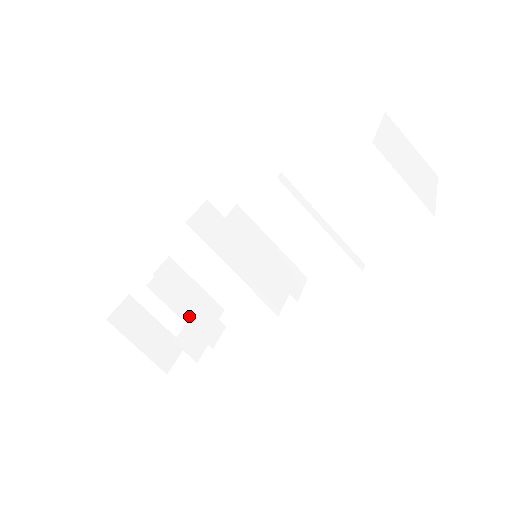
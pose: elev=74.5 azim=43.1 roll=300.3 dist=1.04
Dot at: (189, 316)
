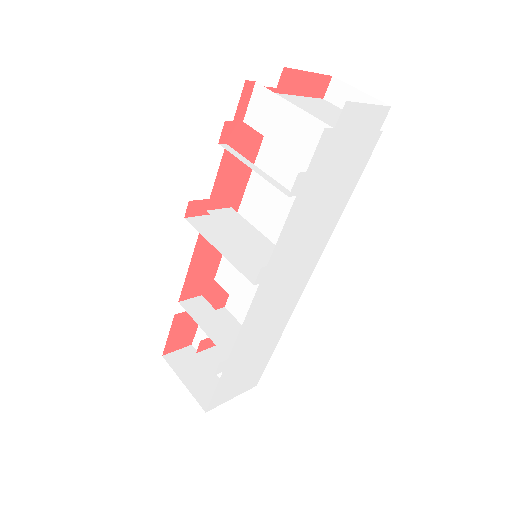
Dot at: (212, 331)
